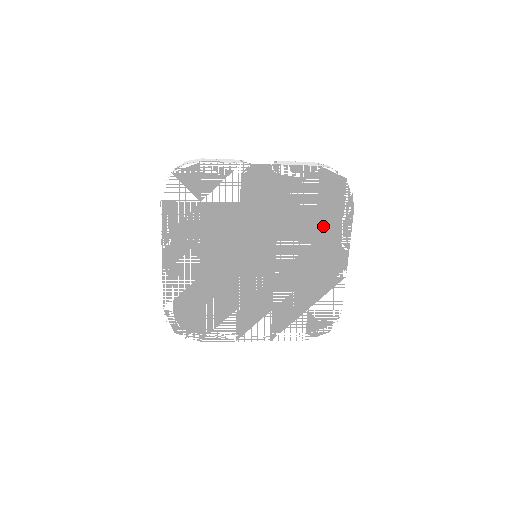
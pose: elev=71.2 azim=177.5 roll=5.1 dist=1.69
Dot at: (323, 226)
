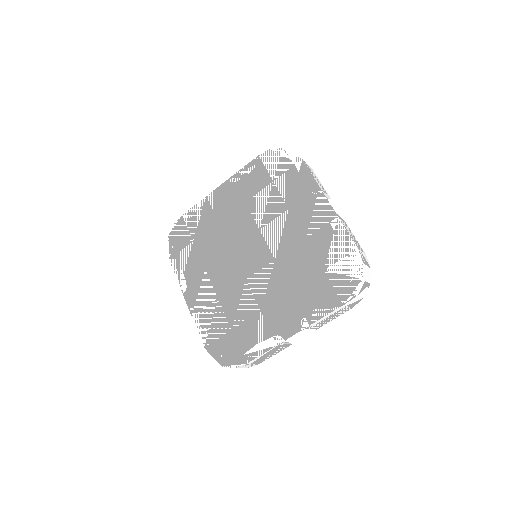
Dot at: (288, 192)
